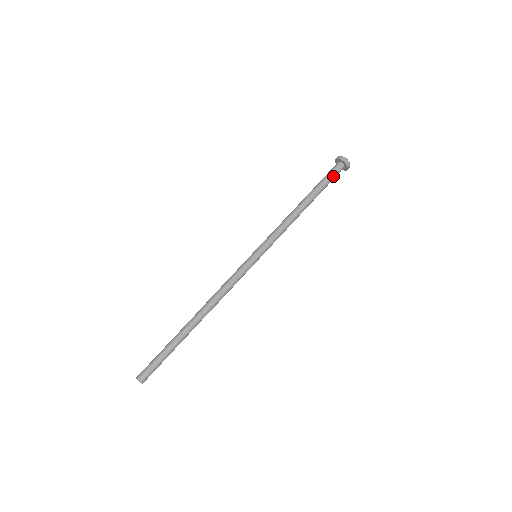
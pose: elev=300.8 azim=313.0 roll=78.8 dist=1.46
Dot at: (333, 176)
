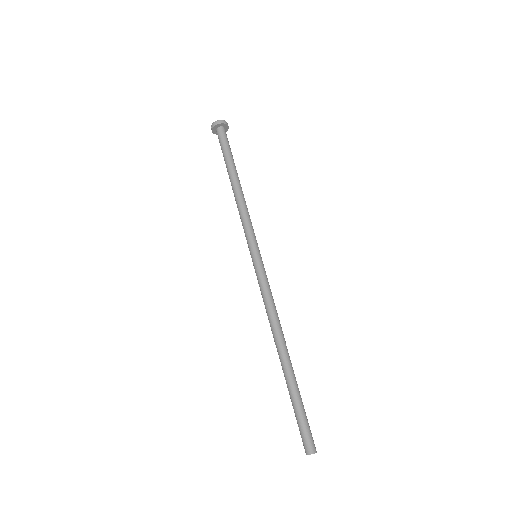
Dot at: (228, 142)
